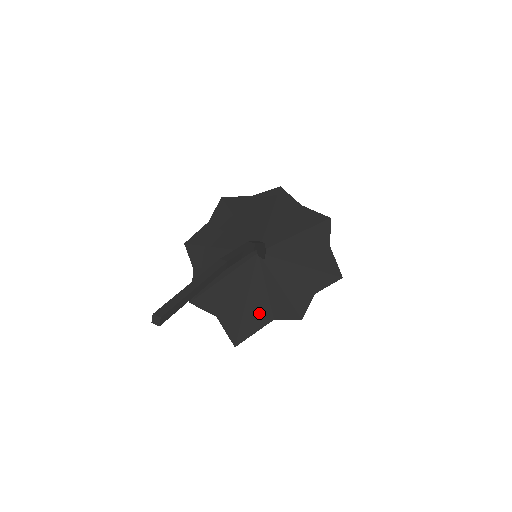
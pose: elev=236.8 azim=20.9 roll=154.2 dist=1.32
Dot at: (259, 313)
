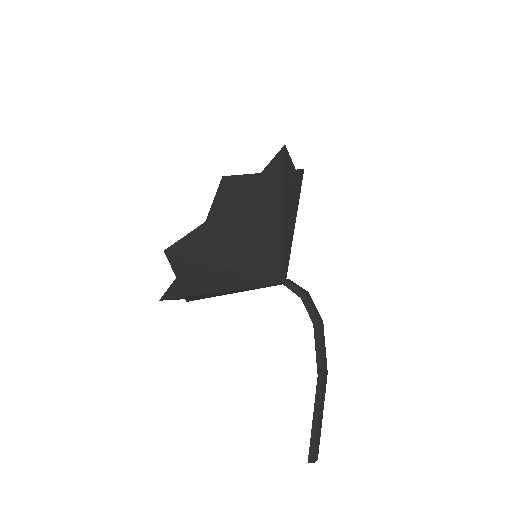
Dot at: occluded
